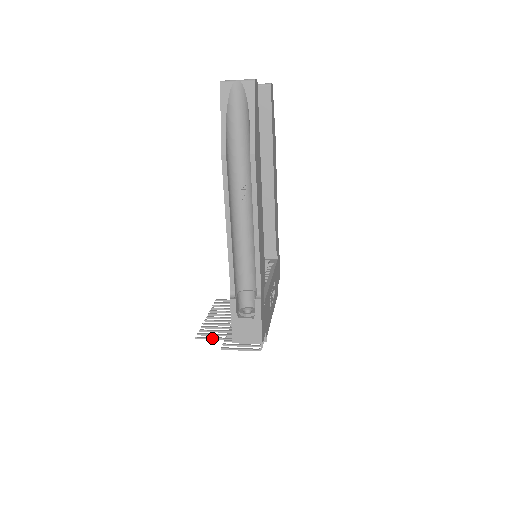
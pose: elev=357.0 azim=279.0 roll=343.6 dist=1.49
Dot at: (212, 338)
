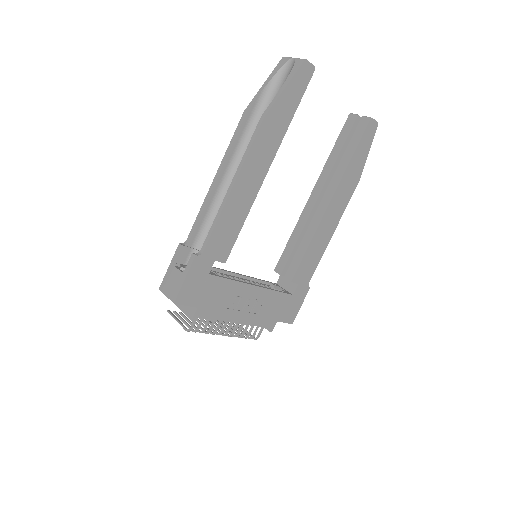
Dot at: occluded
